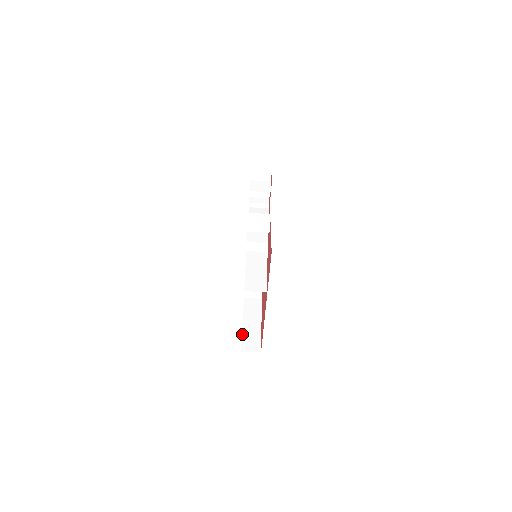
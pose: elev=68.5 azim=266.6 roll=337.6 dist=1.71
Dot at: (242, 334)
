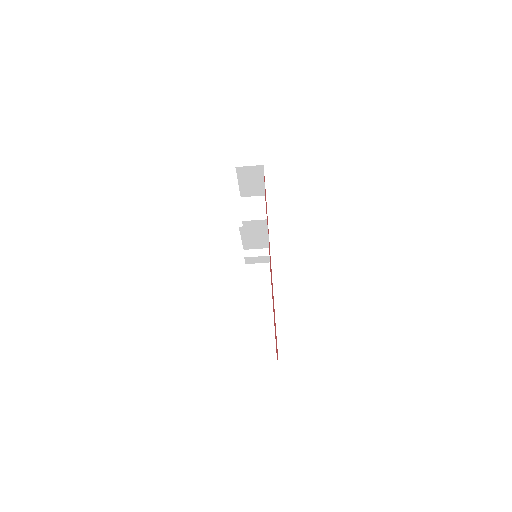
Dot at: occluded
